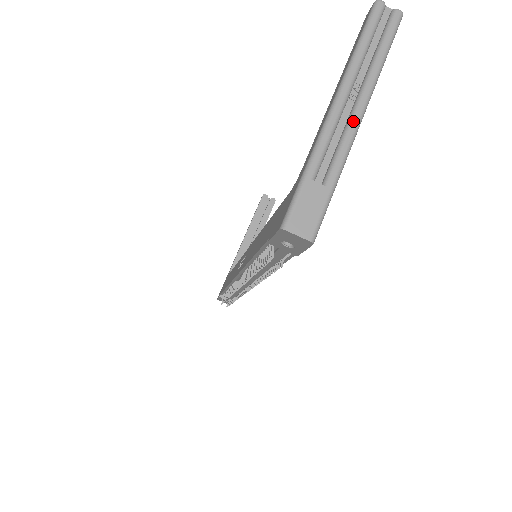
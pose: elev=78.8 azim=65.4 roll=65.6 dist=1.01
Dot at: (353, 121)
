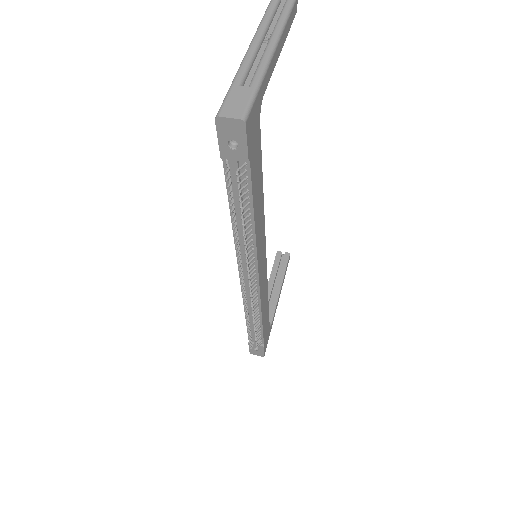
Dot at: (267, 50)
